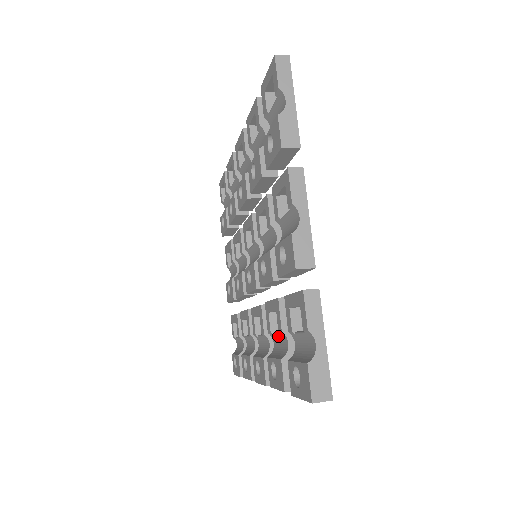
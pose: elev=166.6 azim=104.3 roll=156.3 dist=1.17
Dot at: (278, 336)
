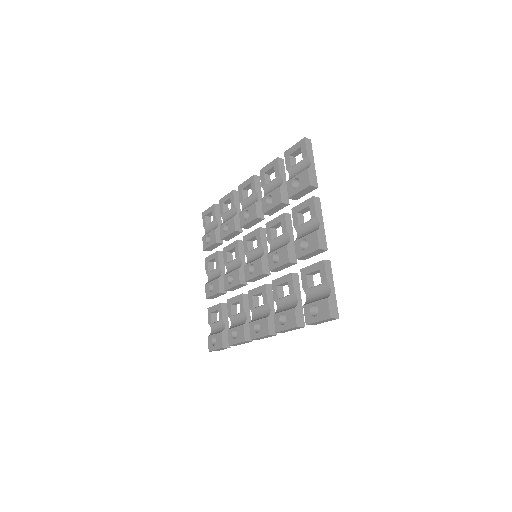
Dot at: (286, 298)
